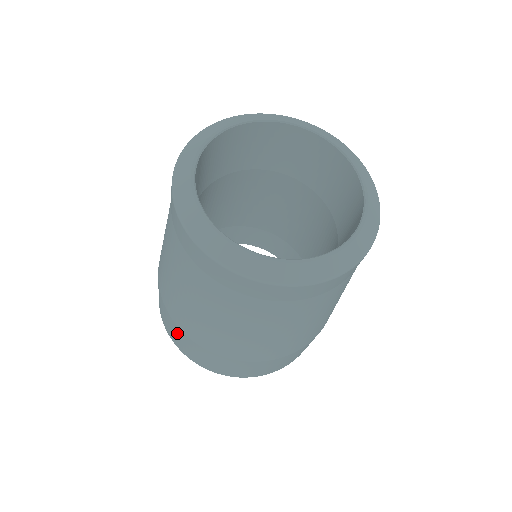
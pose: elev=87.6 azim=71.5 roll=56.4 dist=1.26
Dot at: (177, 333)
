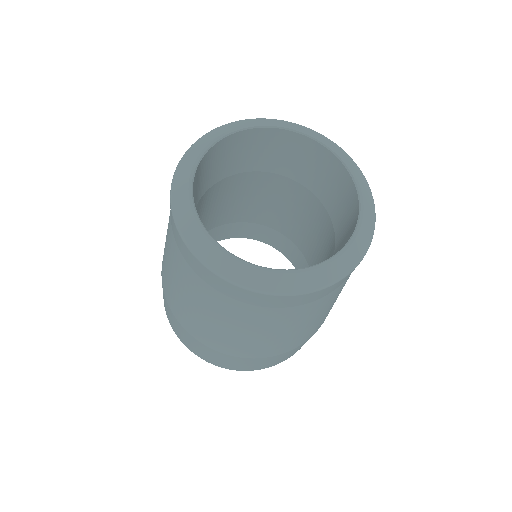
Dot at: (193, 343)
